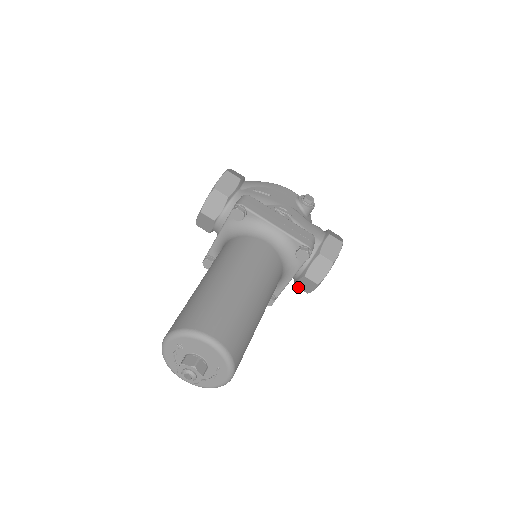
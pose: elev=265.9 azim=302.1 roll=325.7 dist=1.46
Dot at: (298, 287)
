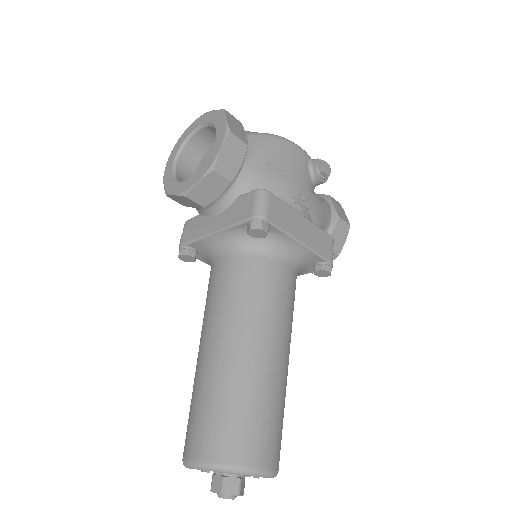
Dot at: occluded
